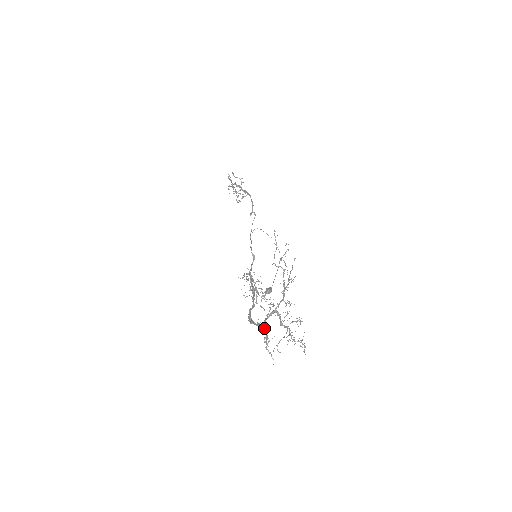
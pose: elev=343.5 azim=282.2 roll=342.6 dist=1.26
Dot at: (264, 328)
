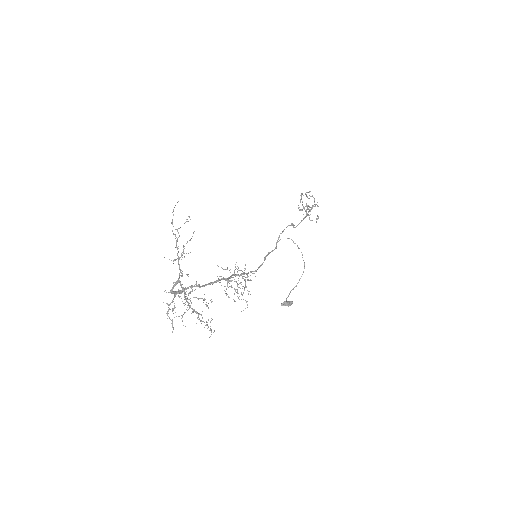
Dot at: (174, 296)
